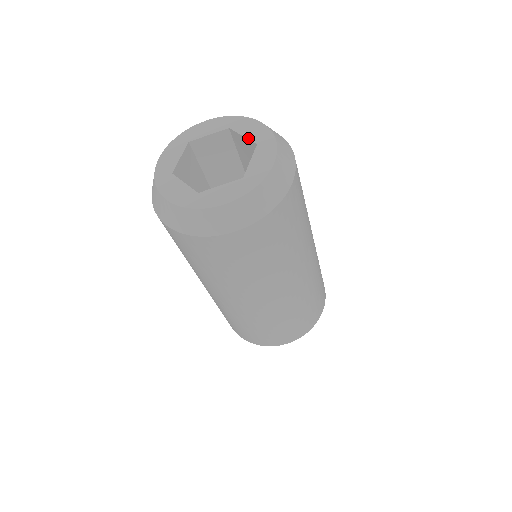
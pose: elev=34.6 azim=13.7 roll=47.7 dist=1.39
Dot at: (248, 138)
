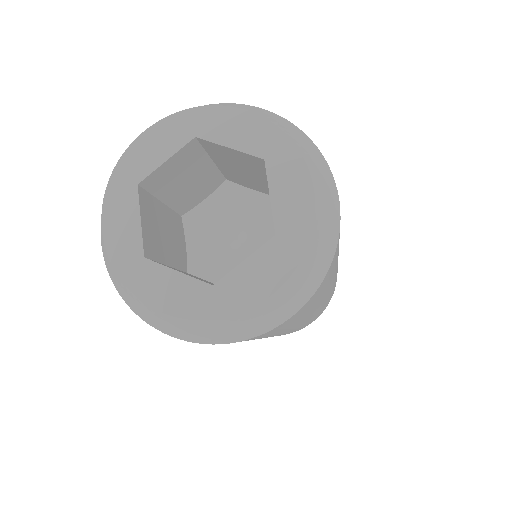
Dot at: (242, 150)
